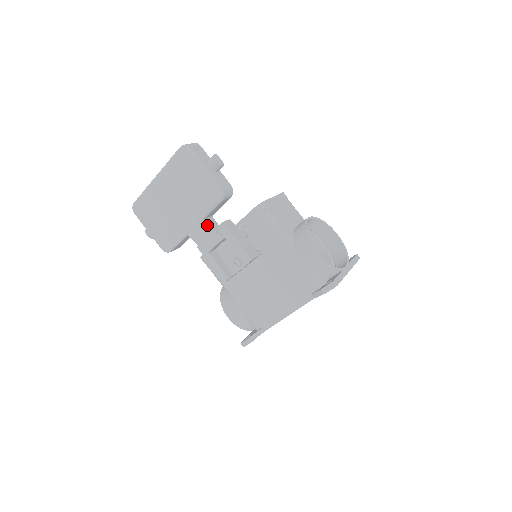
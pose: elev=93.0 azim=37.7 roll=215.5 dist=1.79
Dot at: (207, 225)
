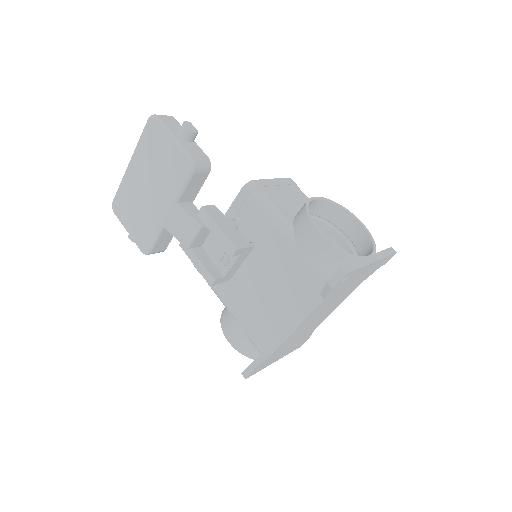
Dot at: (182, 210)
